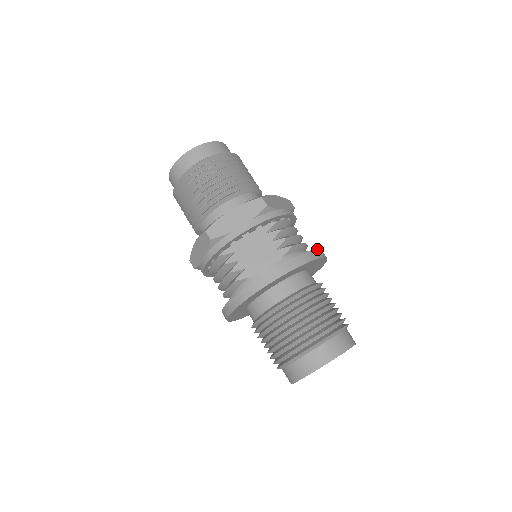
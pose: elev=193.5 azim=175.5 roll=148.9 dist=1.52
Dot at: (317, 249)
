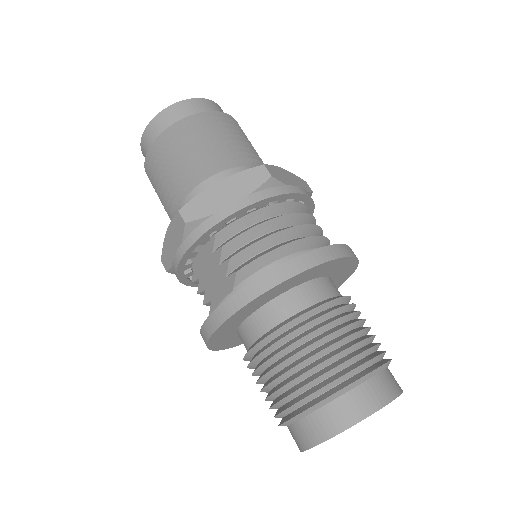
Dot at: (272, 269)
